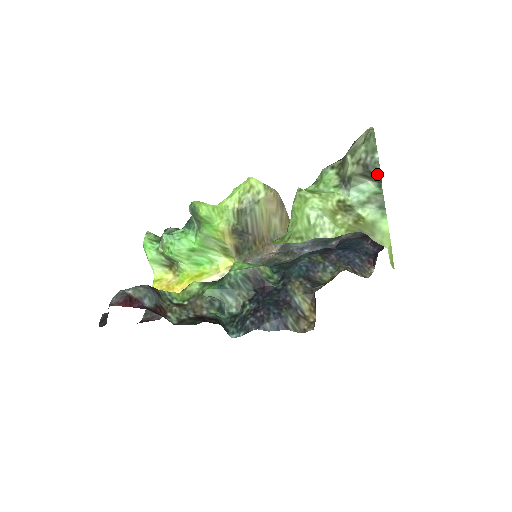
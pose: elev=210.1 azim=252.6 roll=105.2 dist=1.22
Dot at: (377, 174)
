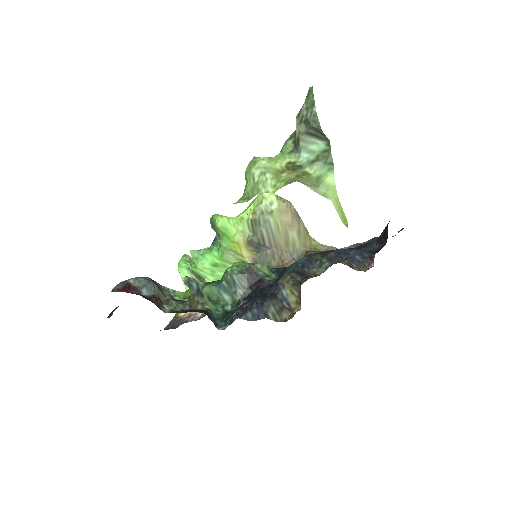
Dot at: (318, 128)
